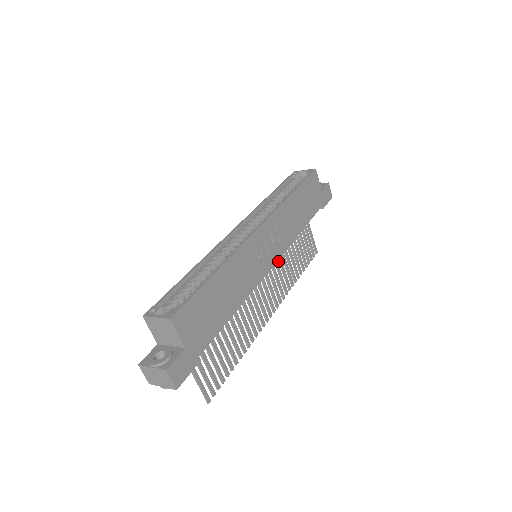
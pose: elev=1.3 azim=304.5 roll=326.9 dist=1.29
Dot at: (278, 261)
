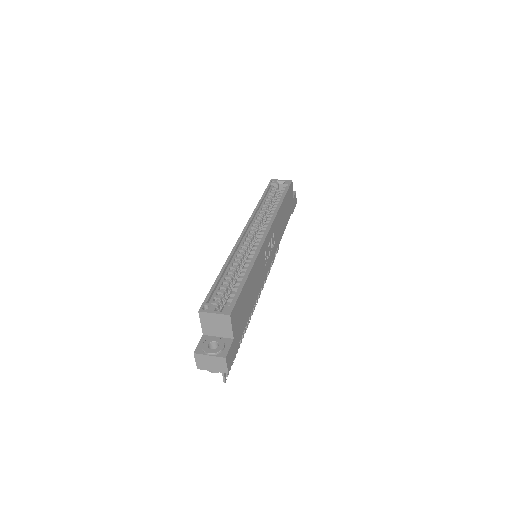
Dot at: occluded
